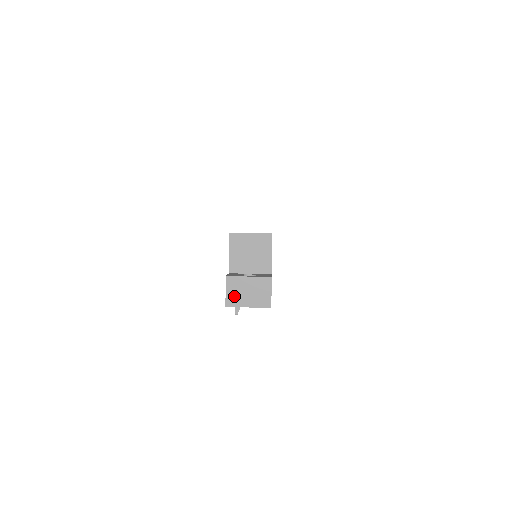
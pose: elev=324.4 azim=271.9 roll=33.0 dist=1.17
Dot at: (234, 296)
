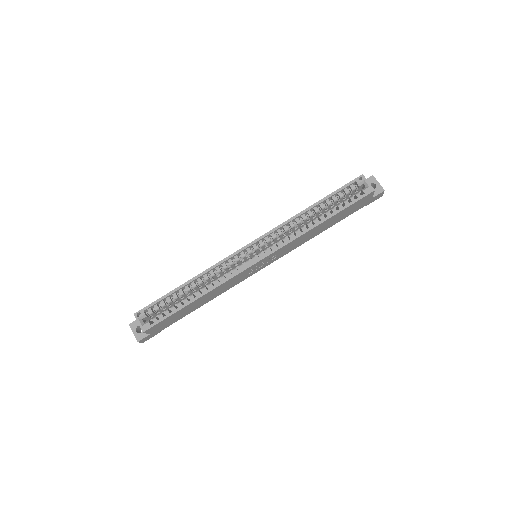
Dot at: occluded
